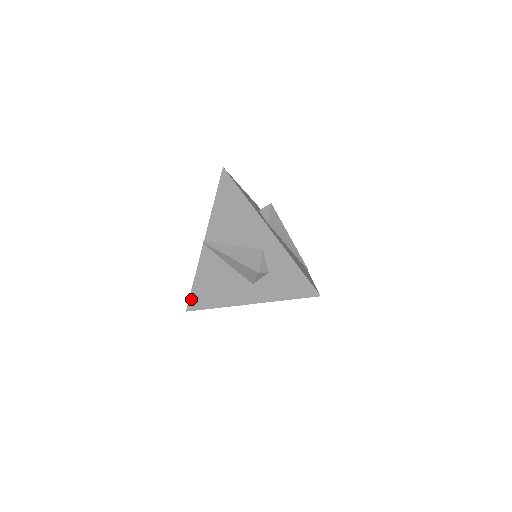
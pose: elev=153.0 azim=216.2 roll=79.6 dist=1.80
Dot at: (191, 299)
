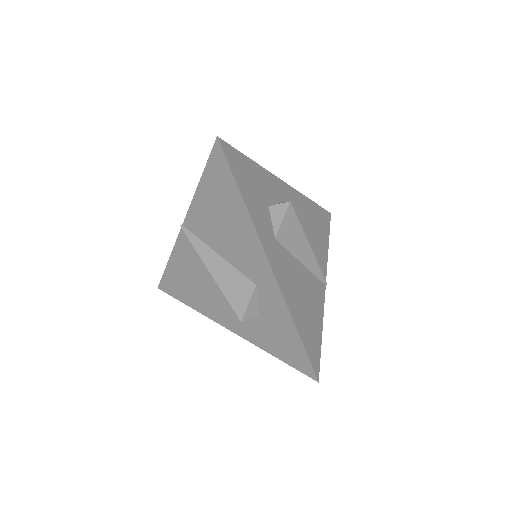
Dot at: (164, 280)
